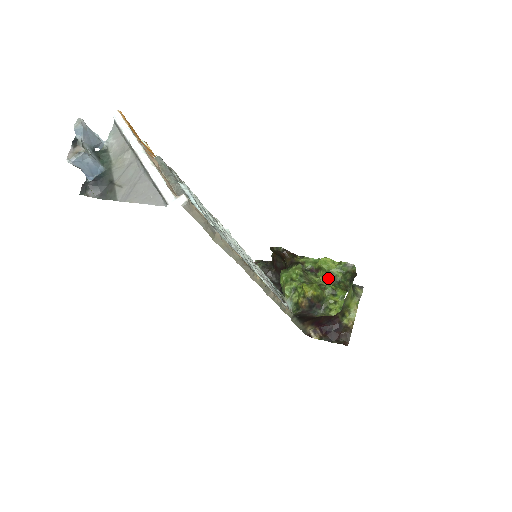
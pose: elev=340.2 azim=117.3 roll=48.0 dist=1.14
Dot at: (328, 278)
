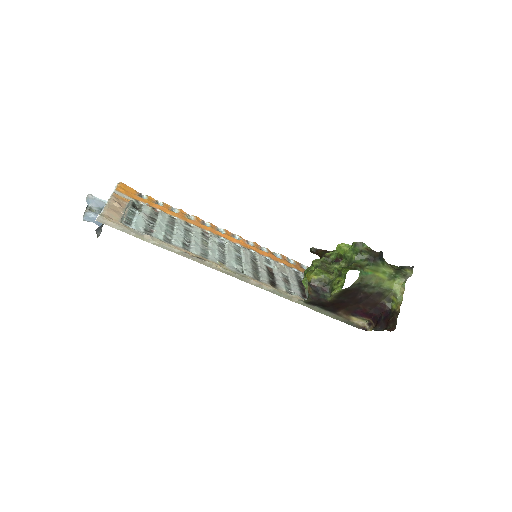
Dot at: (346, 263)
